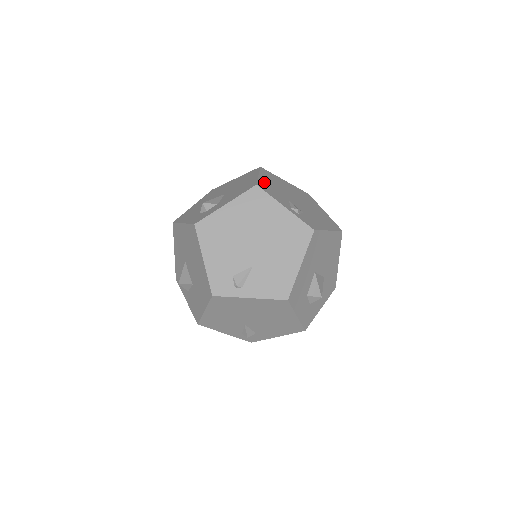
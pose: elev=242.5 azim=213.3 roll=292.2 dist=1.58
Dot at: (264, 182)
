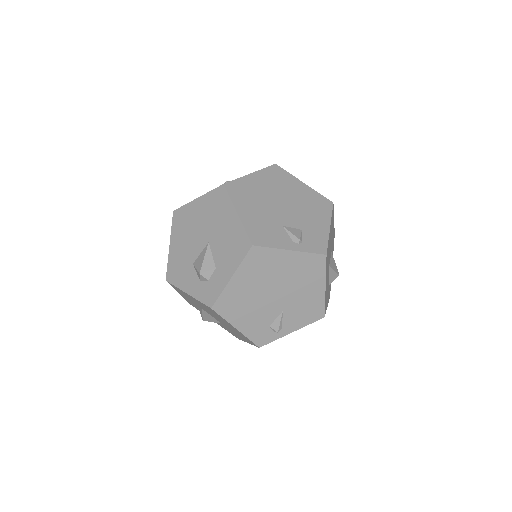
Dot at: (250, 223)
